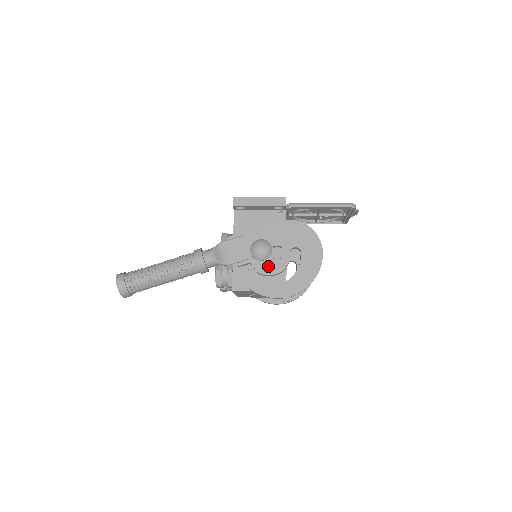
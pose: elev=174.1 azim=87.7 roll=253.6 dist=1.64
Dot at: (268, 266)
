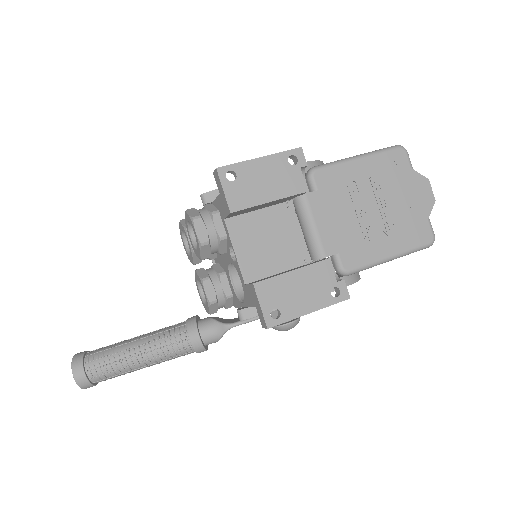
Dot at: occluded
